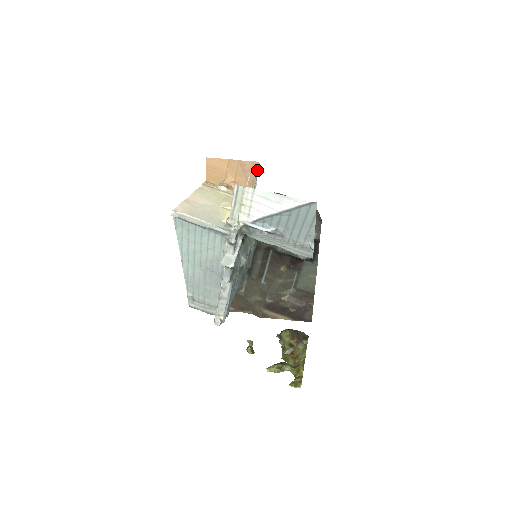
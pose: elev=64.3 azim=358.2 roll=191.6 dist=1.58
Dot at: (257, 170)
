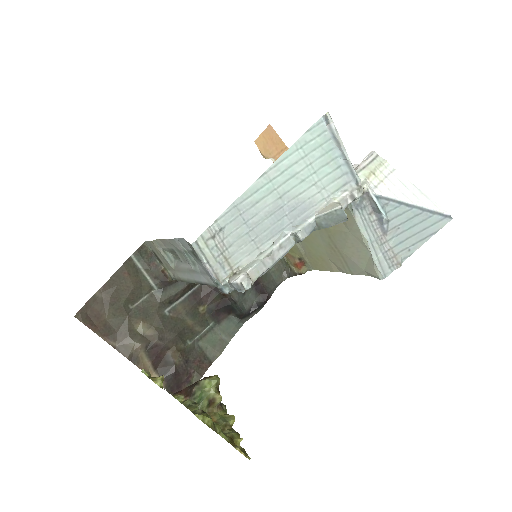
Dot at: occluded
